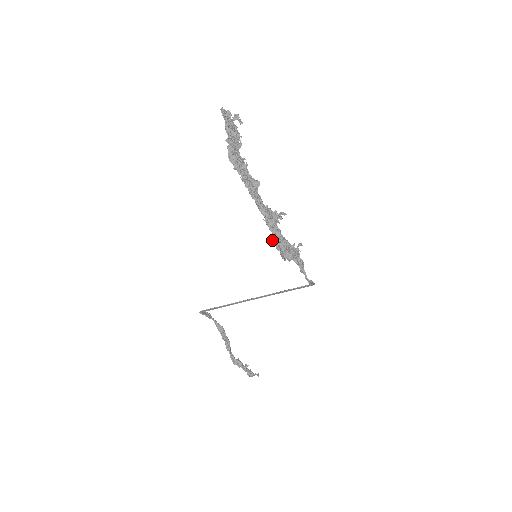
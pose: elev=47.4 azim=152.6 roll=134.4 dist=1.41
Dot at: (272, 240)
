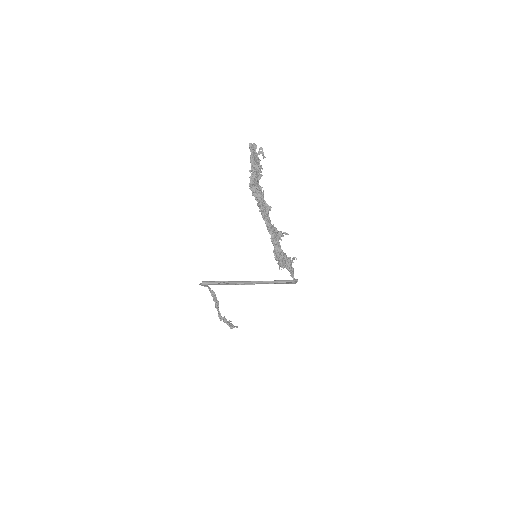
Dot at: (274, 254)
